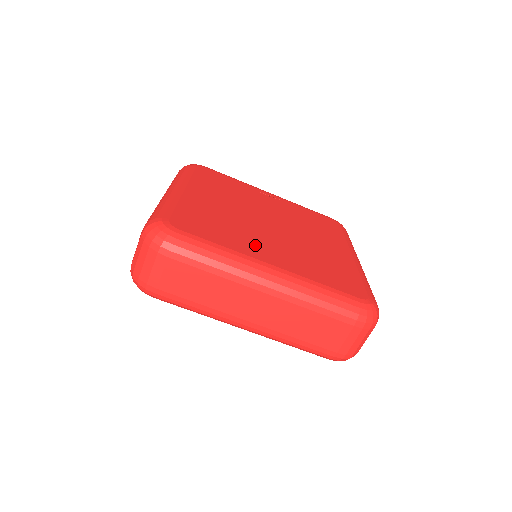
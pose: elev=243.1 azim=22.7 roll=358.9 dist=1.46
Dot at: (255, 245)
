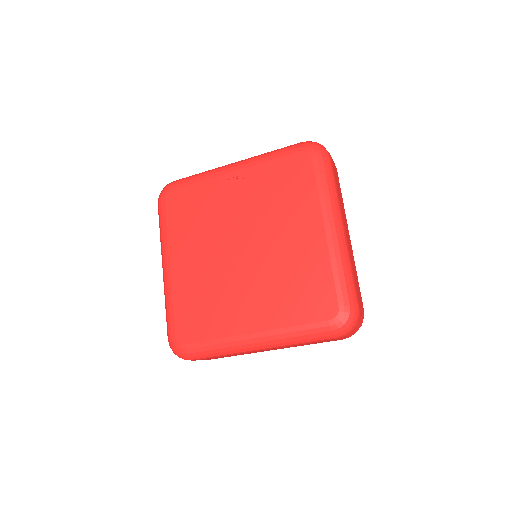
Dot at: (236, 312)
